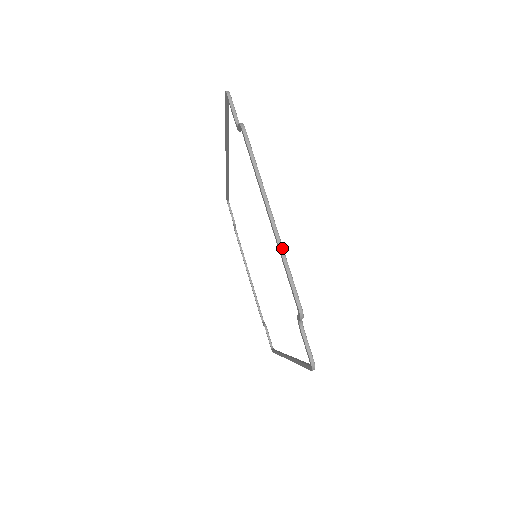
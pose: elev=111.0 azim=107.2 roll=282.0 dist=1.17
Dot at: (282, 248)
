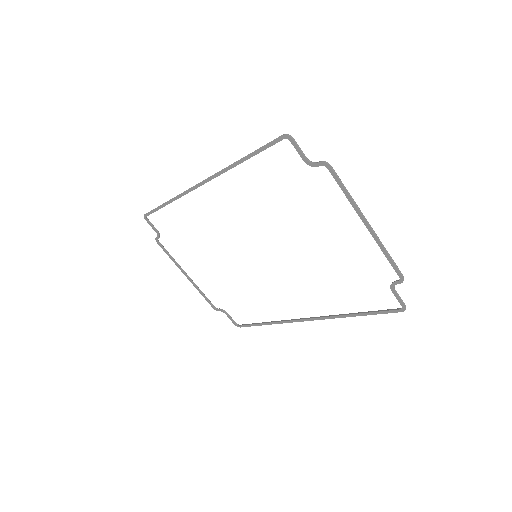
Dot at: occluded
